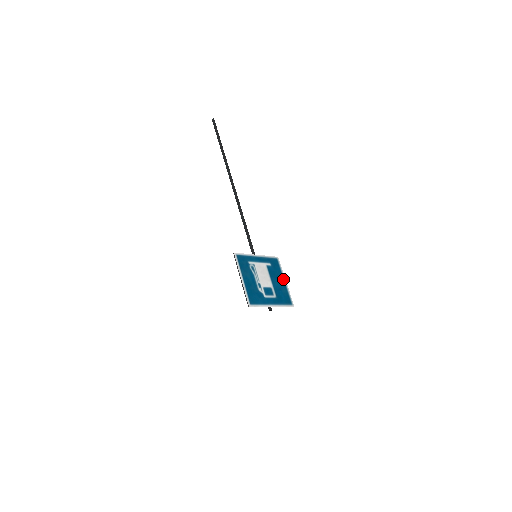
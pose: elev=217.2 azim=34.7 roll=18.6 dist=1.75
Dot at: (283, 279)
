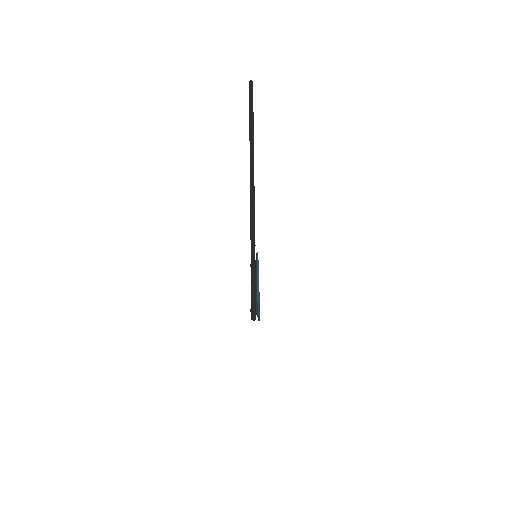
Dot at: occluded
